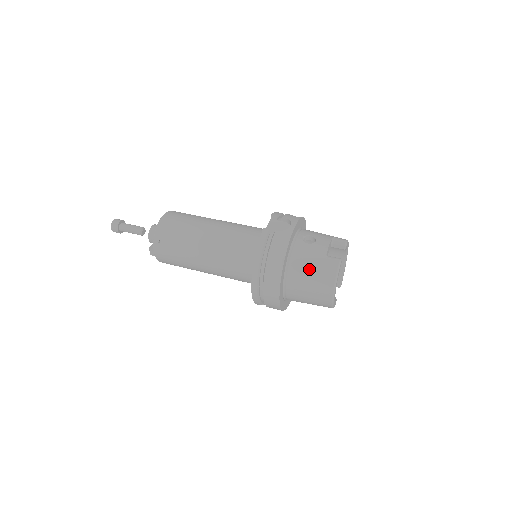
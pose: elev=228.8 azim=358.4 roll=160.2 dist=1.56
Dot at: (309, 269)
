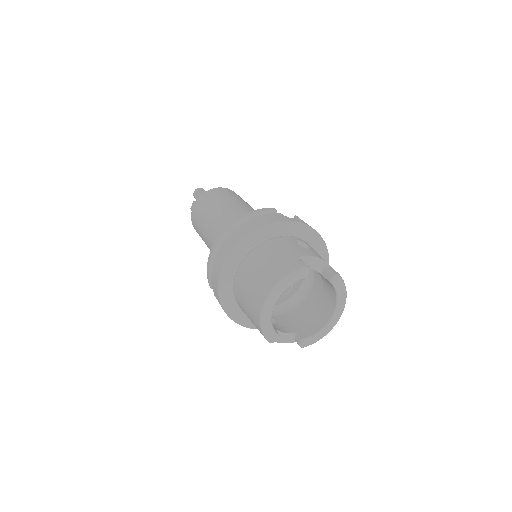
Dot at: (271, 256)
